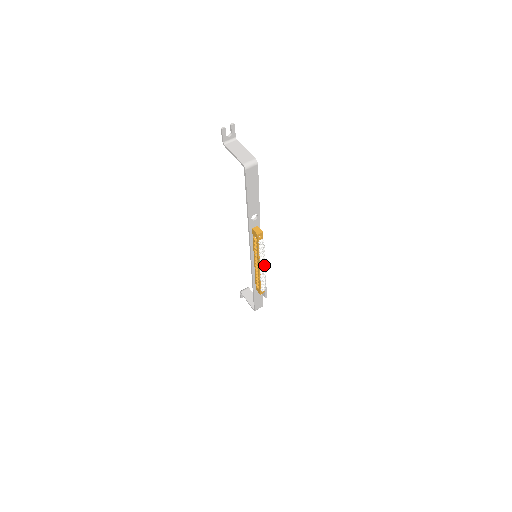
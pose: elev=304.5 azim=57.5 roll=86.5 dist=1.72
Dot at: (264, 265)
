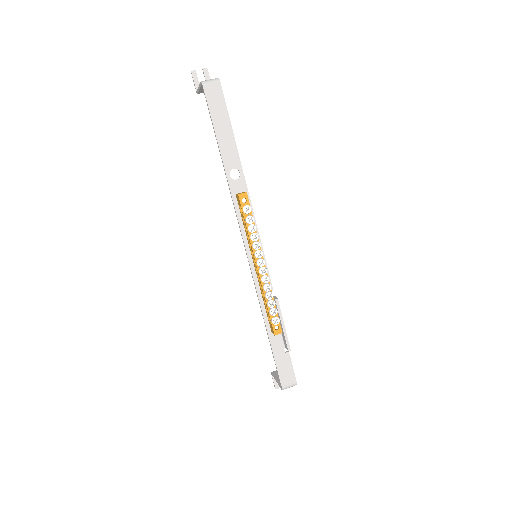
Dot at: (262, 260)
